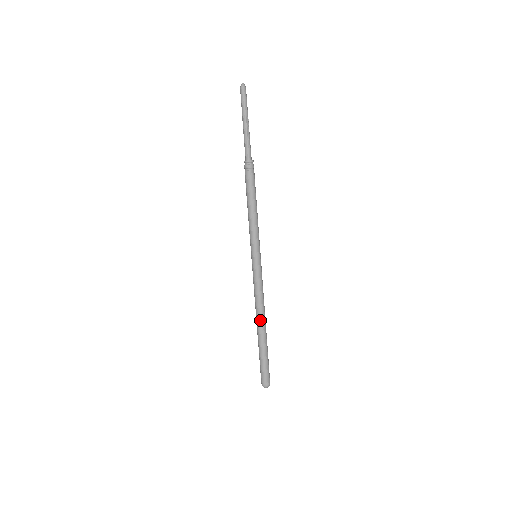
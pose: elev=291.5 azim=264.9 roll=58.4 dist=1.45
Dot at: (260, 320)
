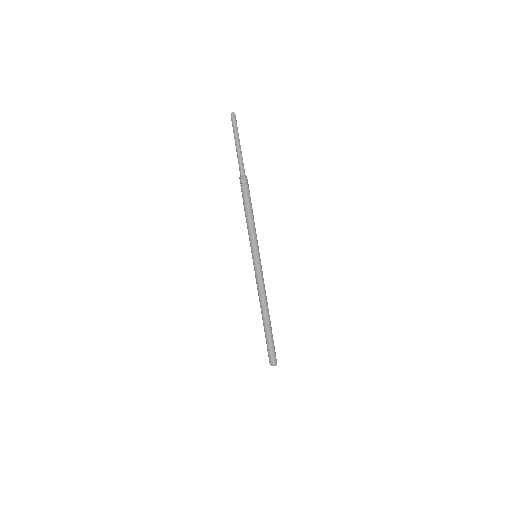
Dot at: (265, 310)
